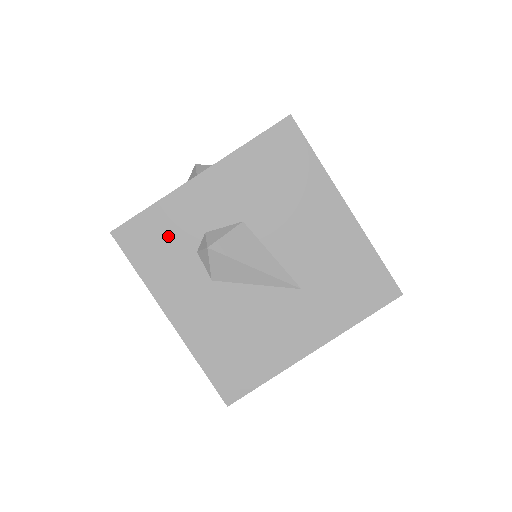
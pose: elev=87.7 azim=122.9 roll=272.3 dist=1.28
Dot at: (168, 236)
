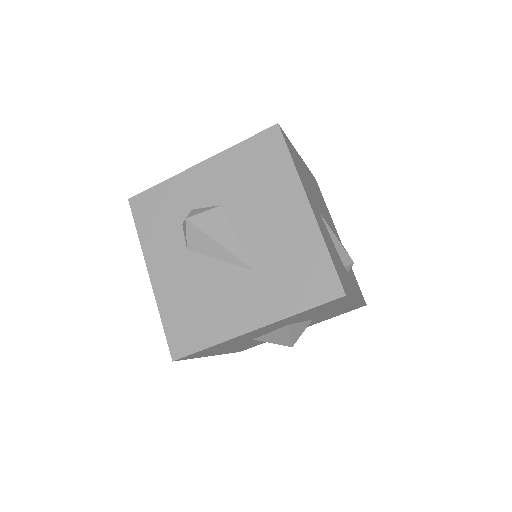
Dot at: (165, 208)
